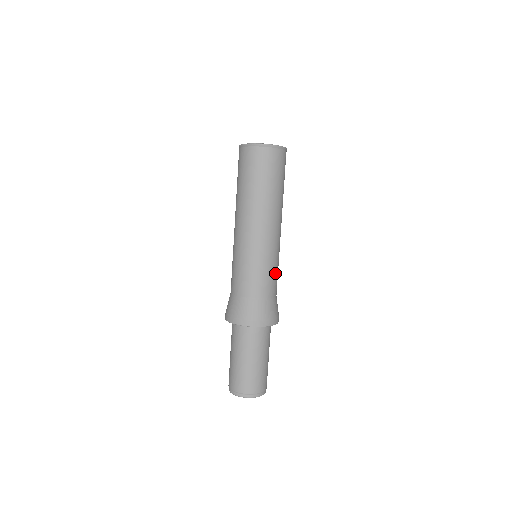
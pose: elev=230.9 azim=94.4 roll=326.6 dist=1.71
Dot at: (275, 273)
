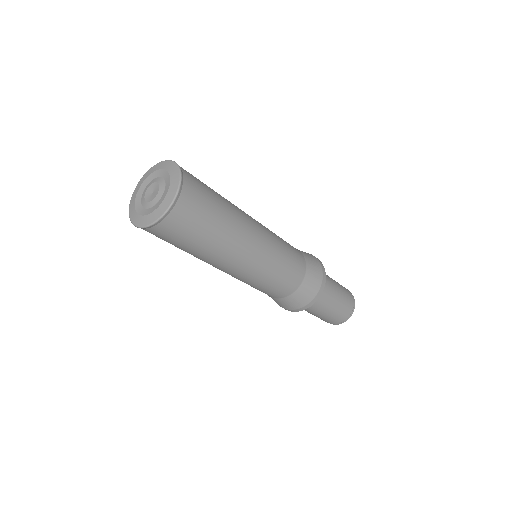
Dot at: (282, 277)
